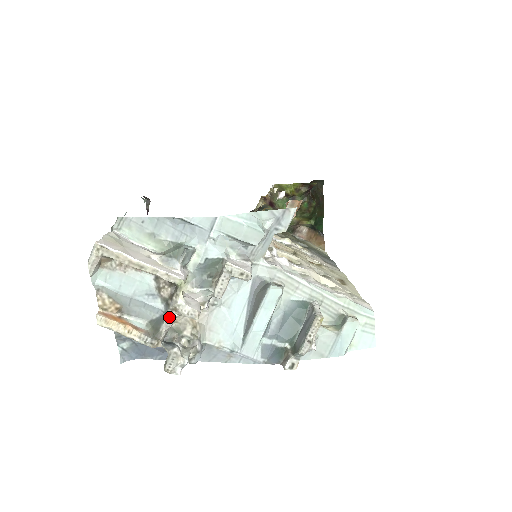
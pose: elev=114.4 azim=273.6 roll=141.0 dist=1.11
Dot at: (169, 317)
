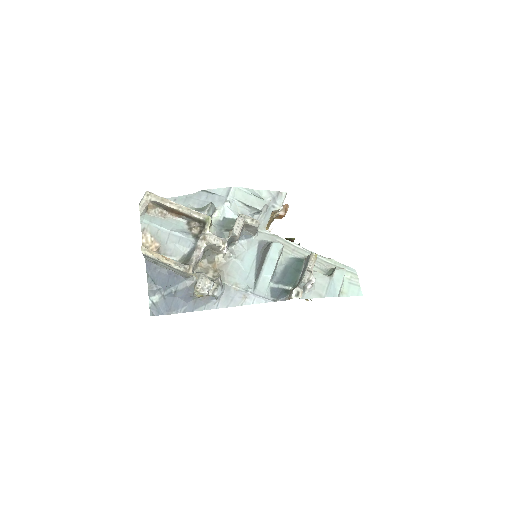
Dot at: (199, 247)
